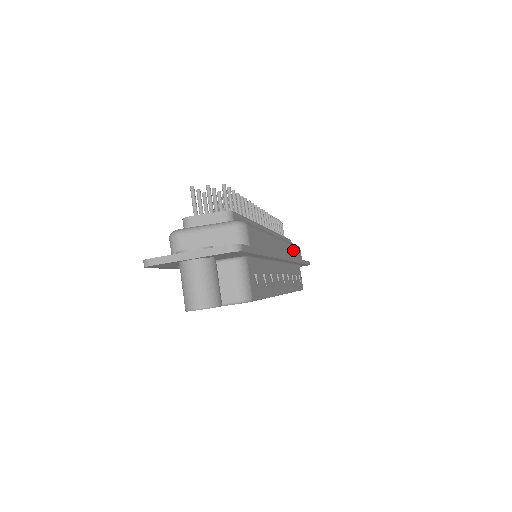
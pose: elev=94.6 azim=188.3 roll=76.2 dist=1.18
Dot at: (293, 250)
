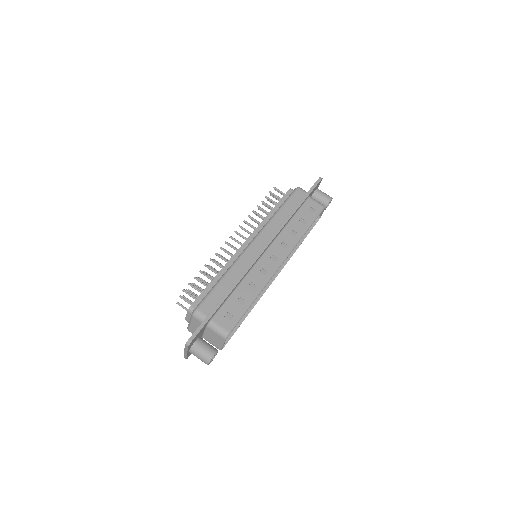
Dot at: (281, 215)
